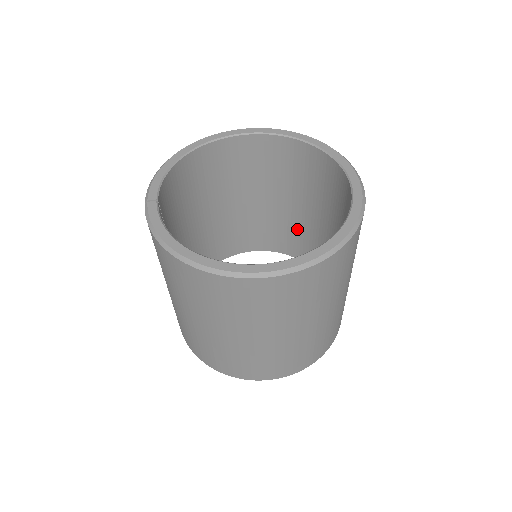
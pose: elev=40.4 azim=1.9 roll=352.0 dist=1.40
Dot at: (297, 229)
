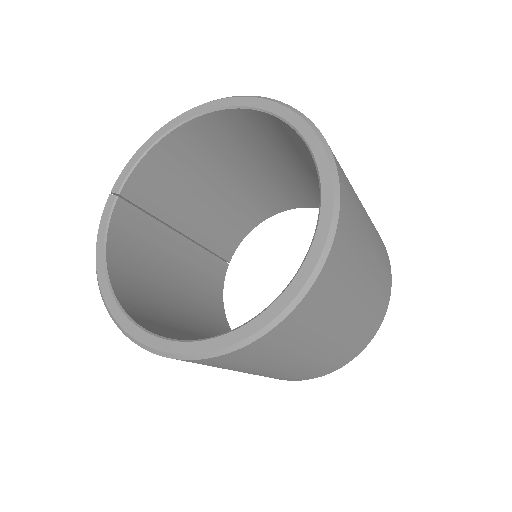
Dot at: occluded
